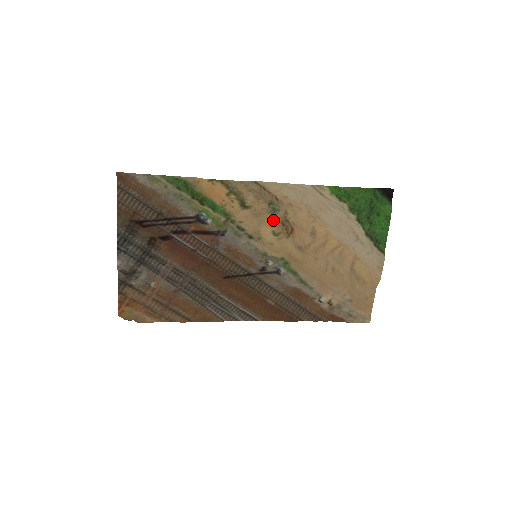
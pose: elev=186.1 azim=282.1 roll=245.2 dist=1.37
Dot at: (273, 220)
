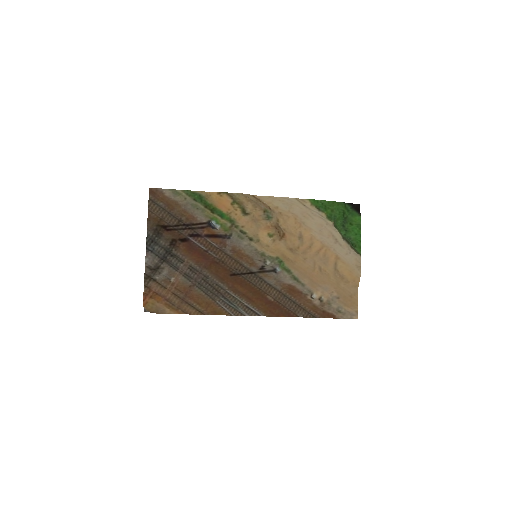
Dot at: (268, 225)
